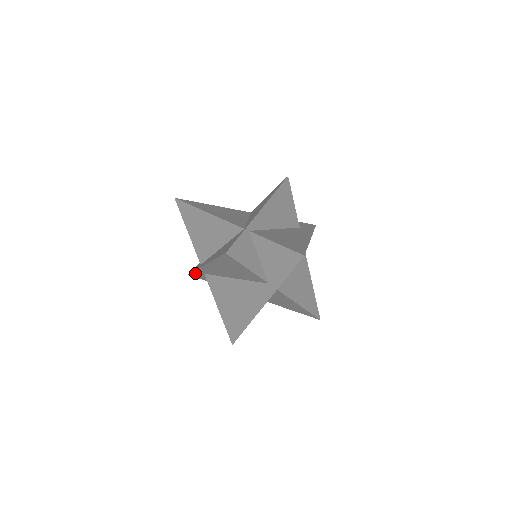
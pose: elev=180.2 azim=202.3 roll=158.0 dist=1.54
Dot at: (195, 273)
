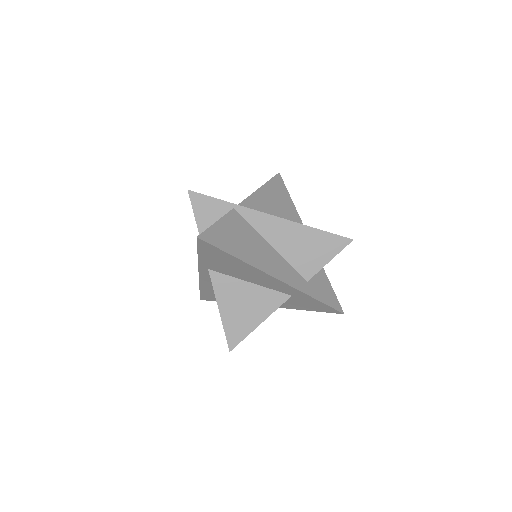
Dot at: occluded
